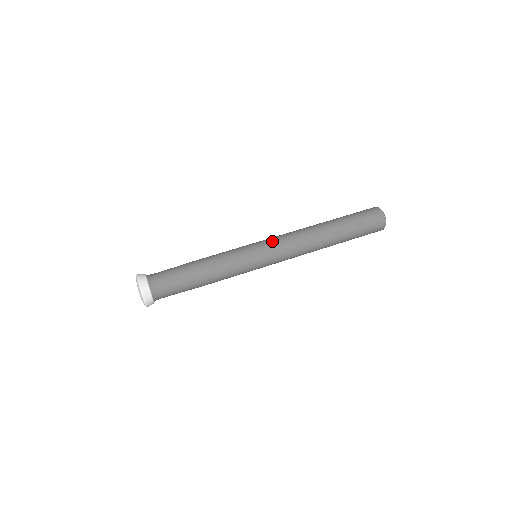
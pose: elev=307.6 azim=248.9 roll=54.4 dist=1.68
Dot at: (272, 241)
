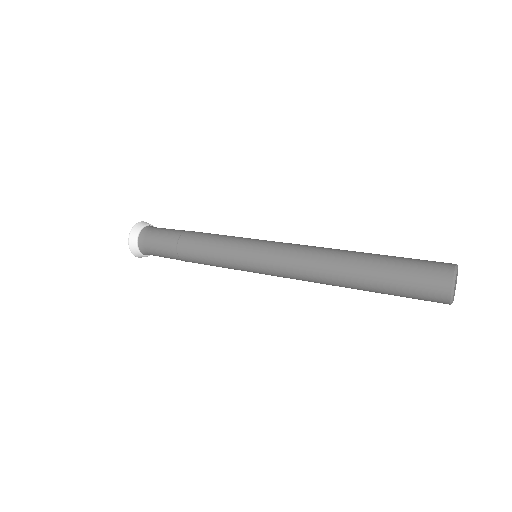
Dot at: occluded
